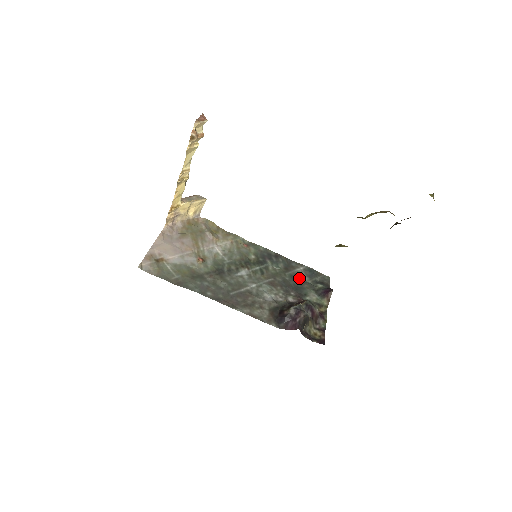
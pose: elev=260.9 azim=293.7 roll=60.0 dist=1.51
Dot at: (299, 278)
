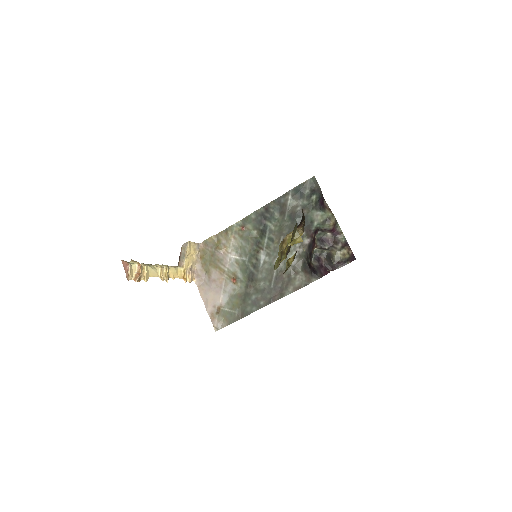
Dot at: (296, 210)
